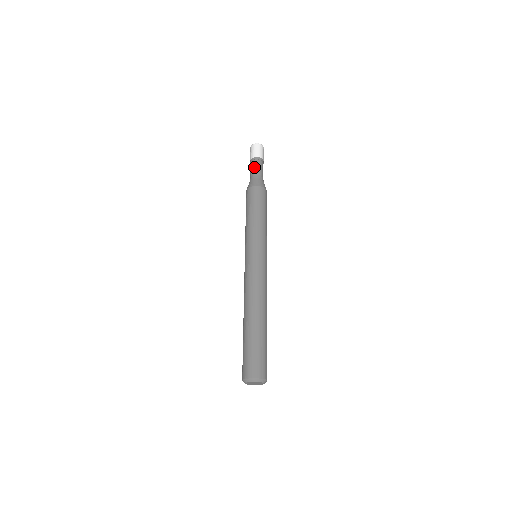
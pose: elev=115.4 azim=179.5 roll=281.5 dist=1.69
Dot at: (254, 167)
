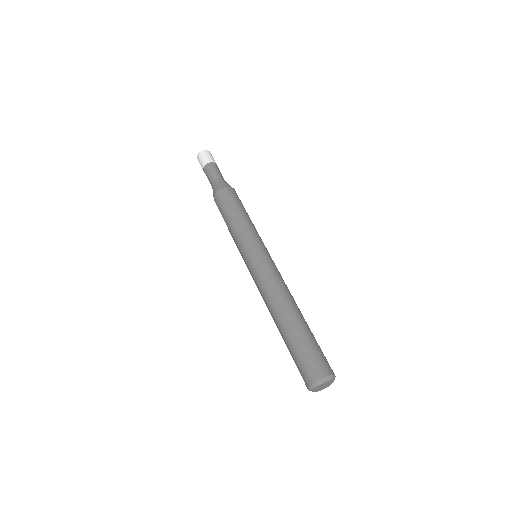
Dot at: (209, 174)
